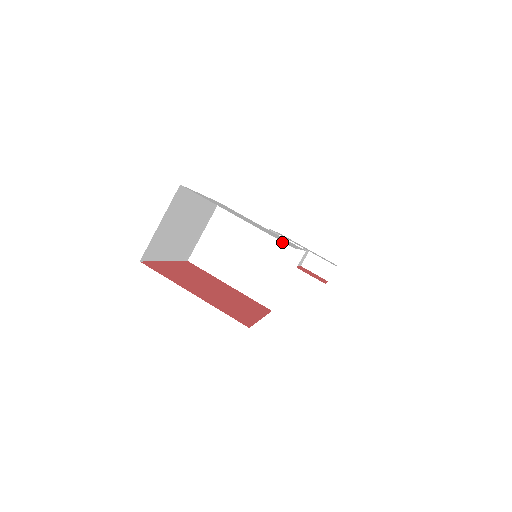
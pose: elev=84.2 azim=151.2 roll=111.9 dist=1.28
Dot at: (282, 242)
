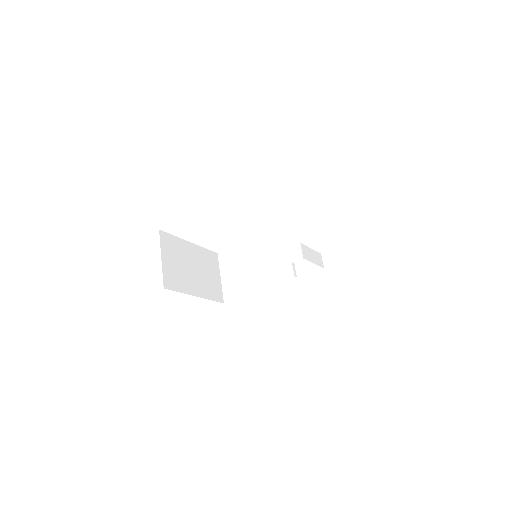
Dot at: (268, 237)
